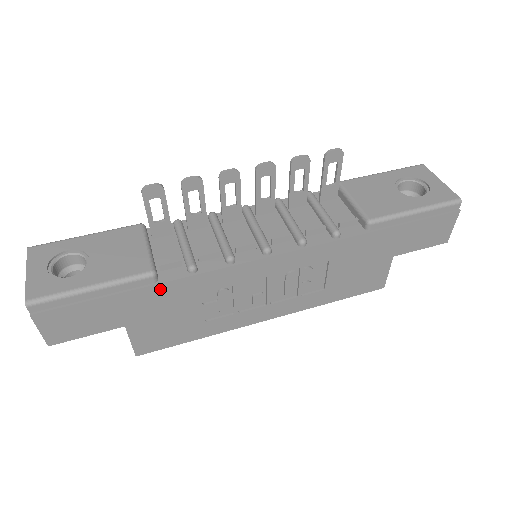
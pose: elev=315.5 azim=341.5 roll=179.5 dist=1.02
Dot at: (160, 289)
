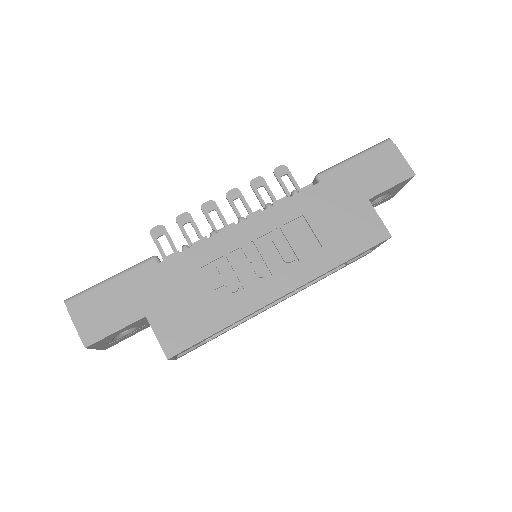
Dot at: (163, 268)
